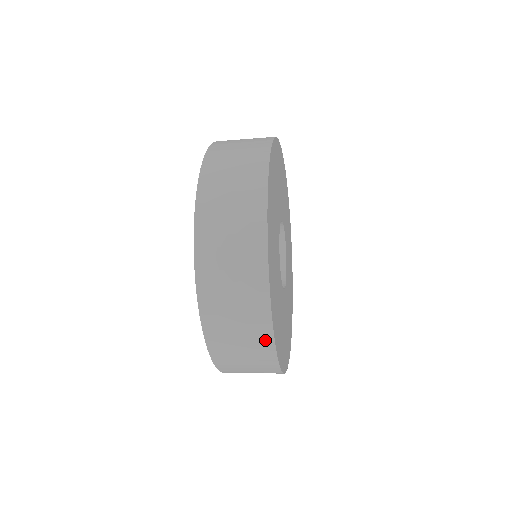
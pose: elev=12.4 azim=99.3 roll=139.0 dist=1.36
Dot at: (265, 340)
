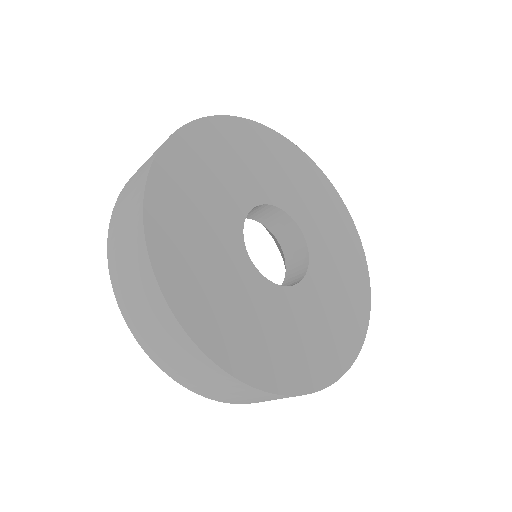
Dot at: (216, 371)
